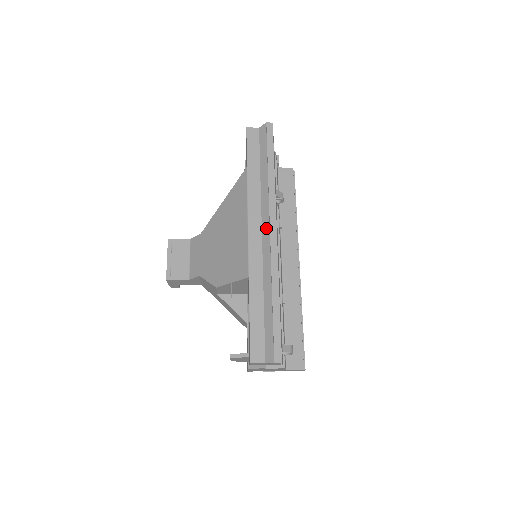
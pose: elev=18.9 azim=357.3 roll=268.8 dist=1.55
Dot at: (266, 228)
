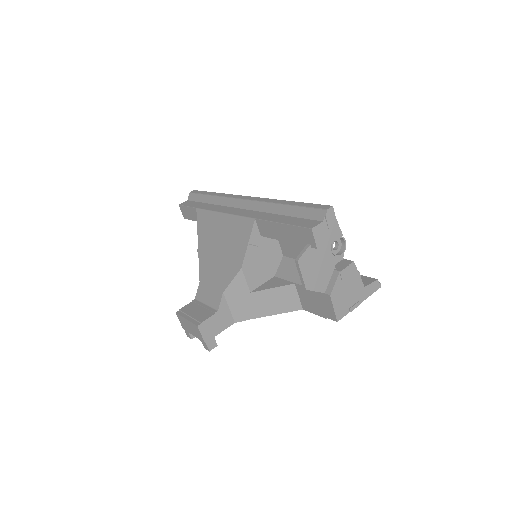
Dot at: (240, 203)
